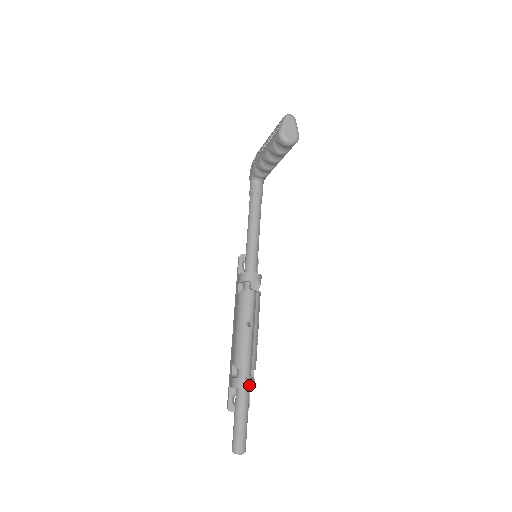
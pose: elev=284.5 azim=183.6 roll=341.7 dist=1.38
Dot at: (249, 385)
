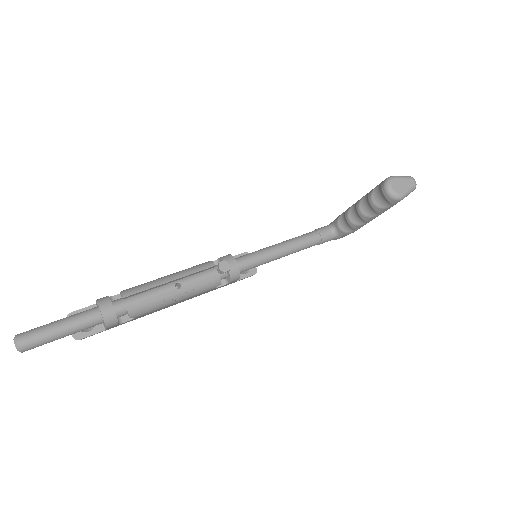
Dot at: (107, 313)
